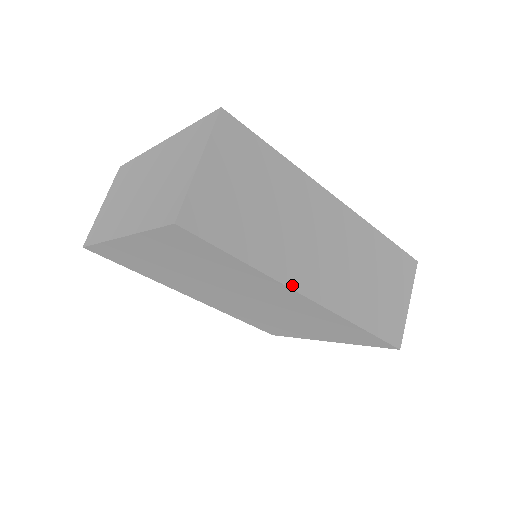
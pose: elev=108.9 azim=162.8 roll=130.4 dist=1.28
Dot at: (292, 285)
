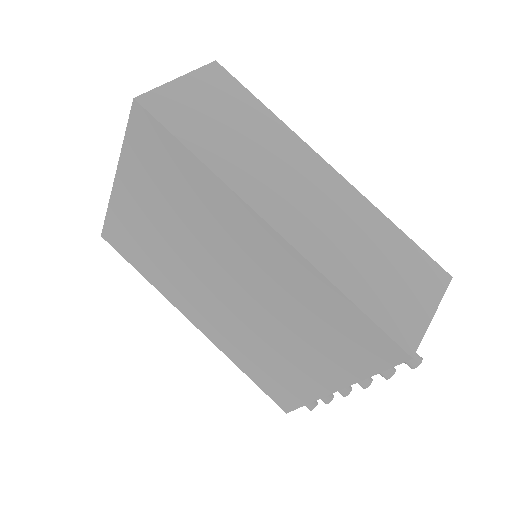
Dot at: (250, 202)
